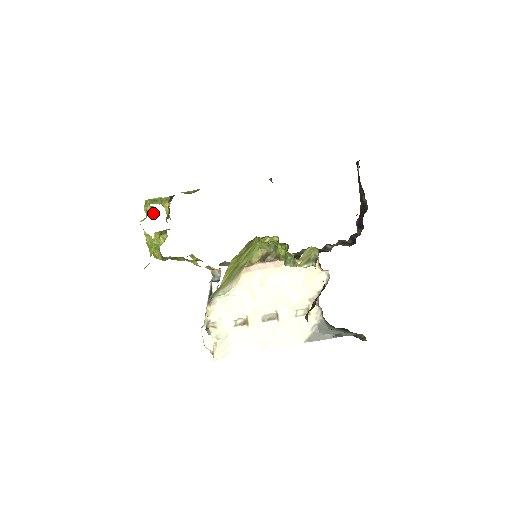
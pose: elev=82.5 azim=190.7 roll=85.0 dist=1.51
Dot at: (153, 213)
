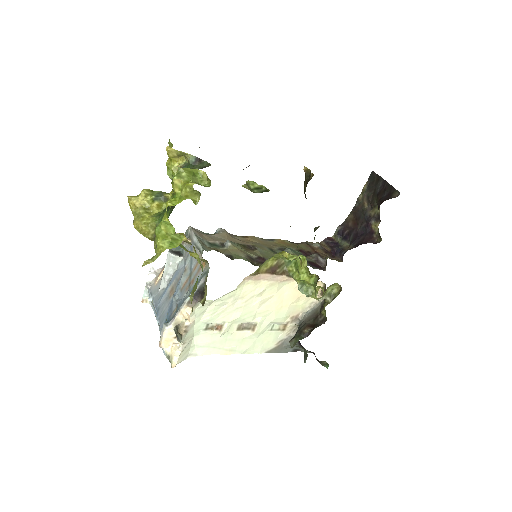
Dot at: (193, 199)
